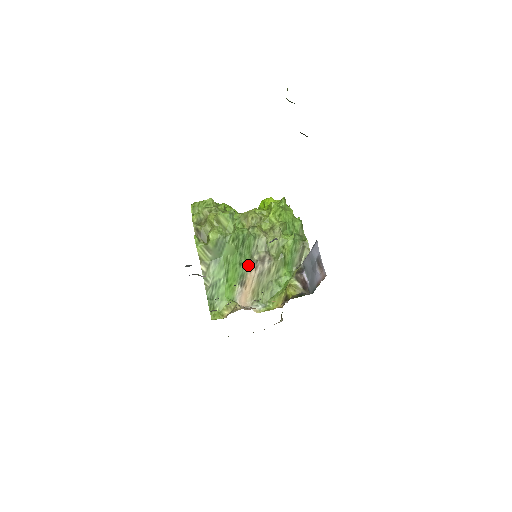
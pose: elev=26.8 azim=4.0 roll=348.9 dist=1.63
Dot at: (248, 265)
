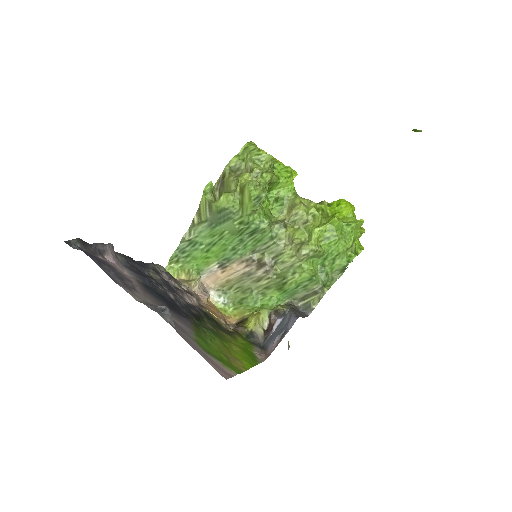
Dot at: (242, 256)
